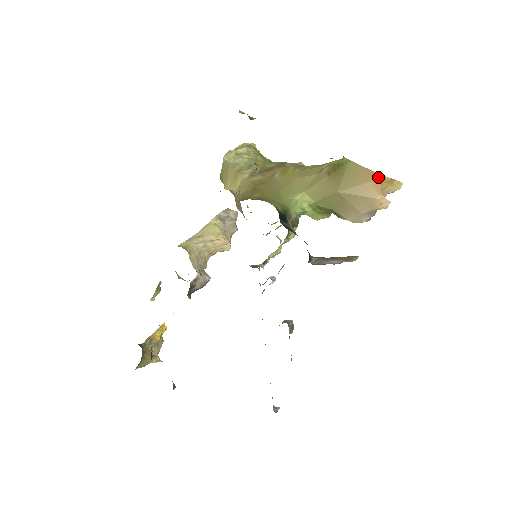
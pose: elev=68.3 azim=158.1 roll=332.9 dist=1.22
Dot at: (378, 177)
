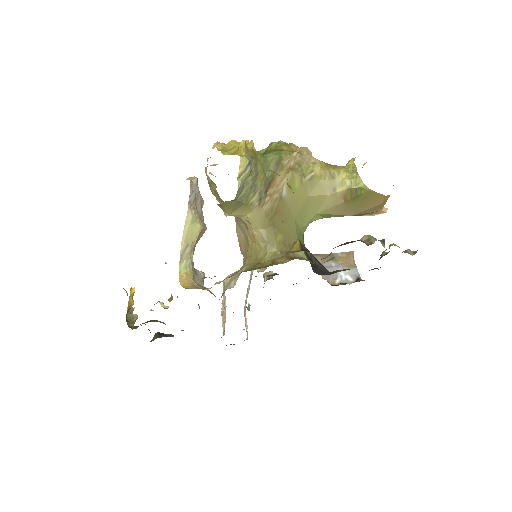
Dot at: (387, 198)
